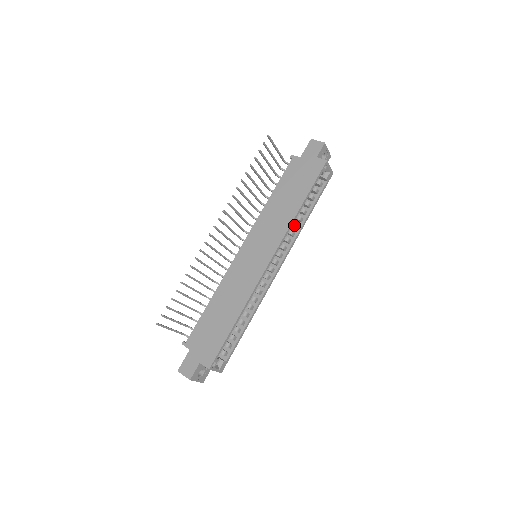
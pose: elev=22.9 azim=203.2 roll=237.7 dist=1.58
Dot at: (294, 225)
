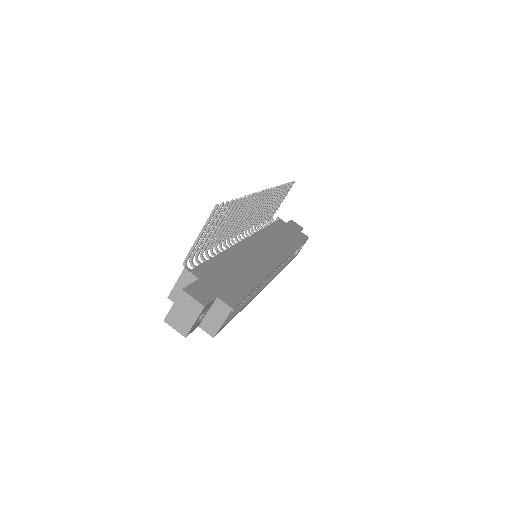
Dot at: occluded
